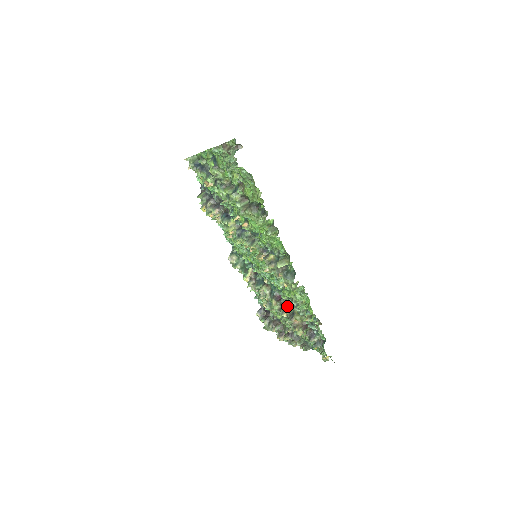
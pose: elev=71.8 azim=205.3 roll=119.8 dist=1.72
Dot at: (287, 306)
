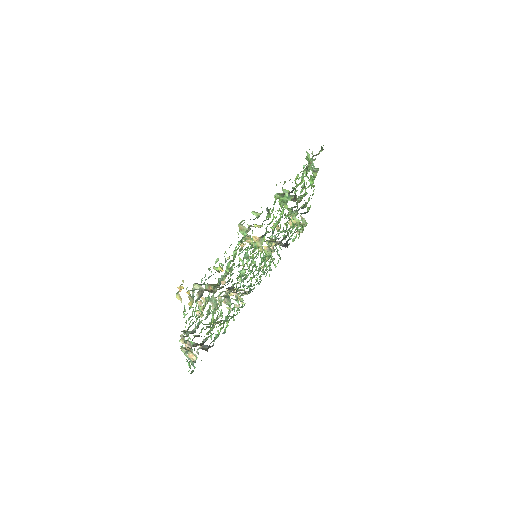
Dot at: occluded
